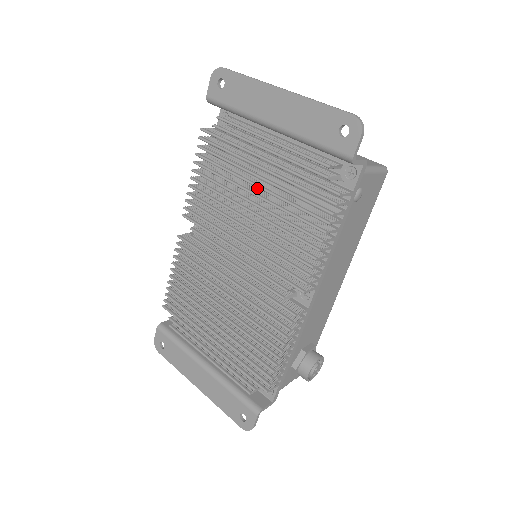
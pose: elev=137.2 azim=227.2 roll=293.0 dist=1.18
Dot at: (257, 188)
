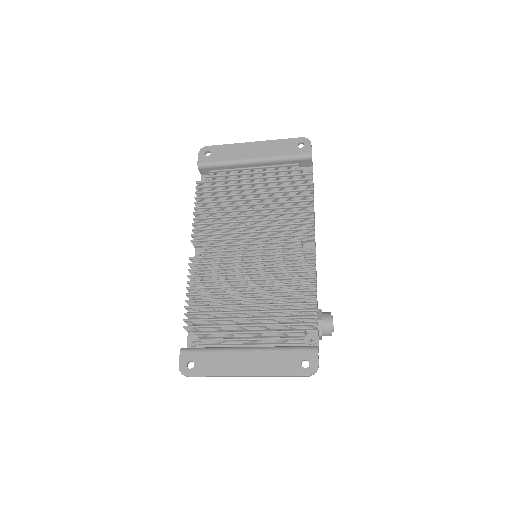
Dot at: occluded
